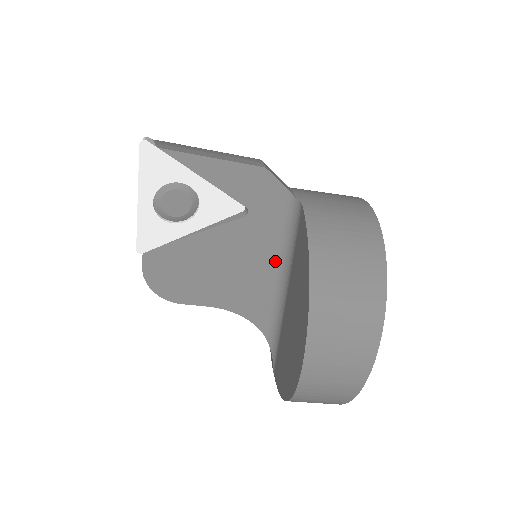
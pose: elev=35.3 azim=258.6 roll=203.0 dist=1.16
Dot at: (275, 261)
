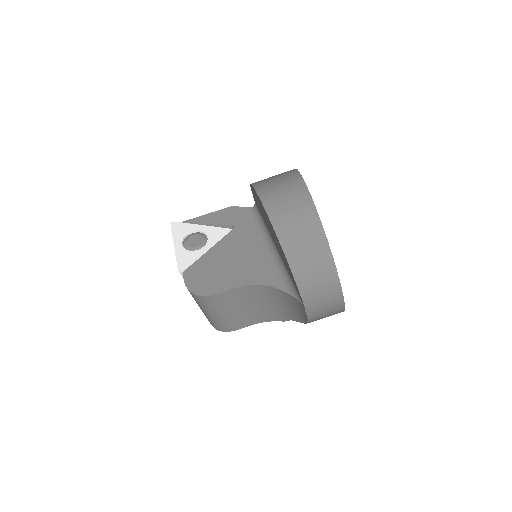
Dot at: (262, 242)
